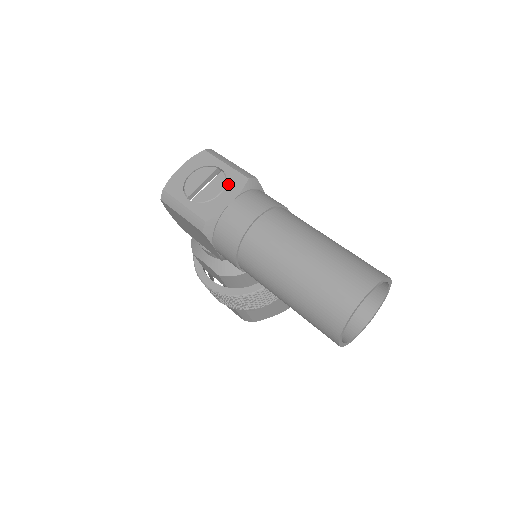
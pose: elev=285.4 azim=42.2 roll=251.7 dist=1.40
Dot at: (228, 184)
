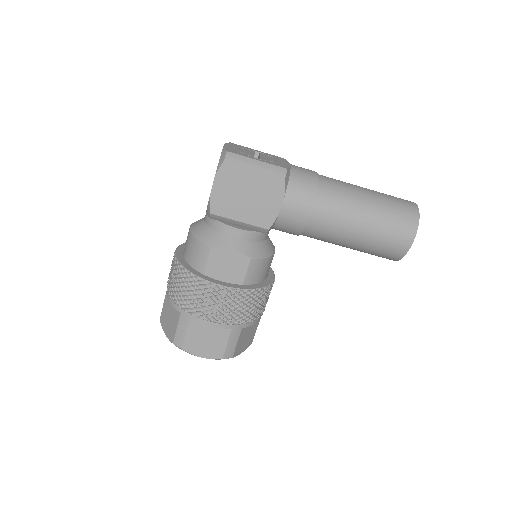
Dot at: (275, 158)
